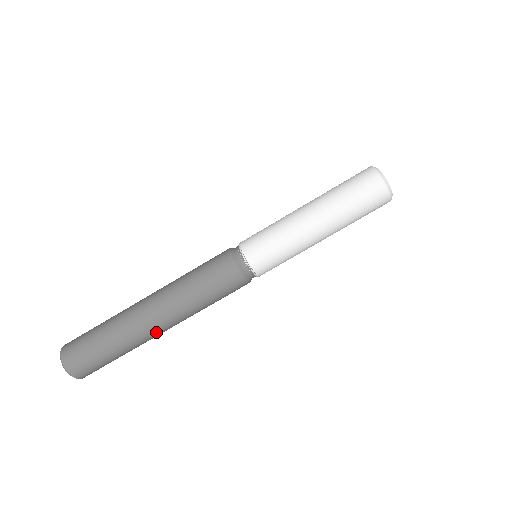
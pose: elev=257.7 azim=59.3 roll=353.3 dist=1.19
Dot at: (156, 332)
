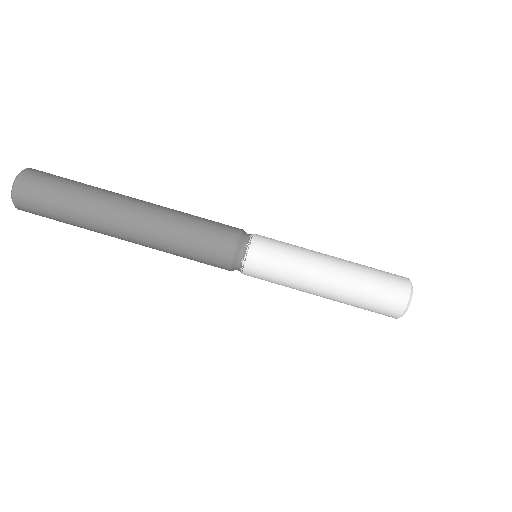
Dot at: (120, 238)
